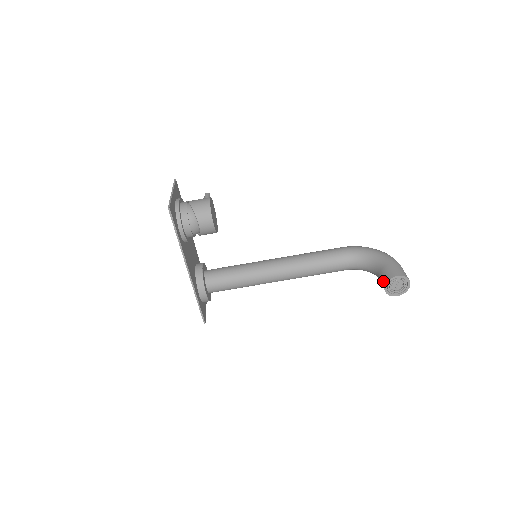
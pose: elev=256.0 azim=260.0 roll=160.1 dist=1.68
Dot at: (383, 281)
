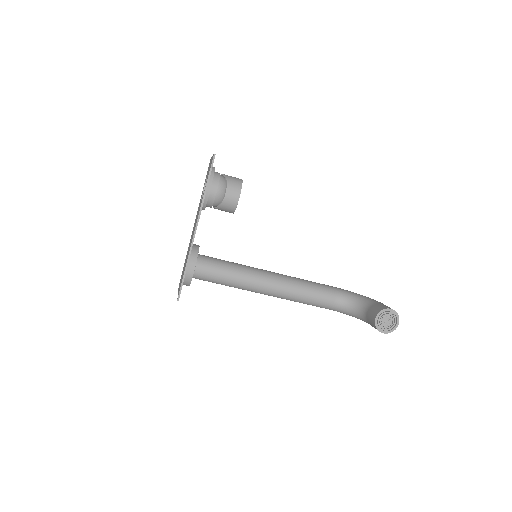
Dot at: (375, 312)
